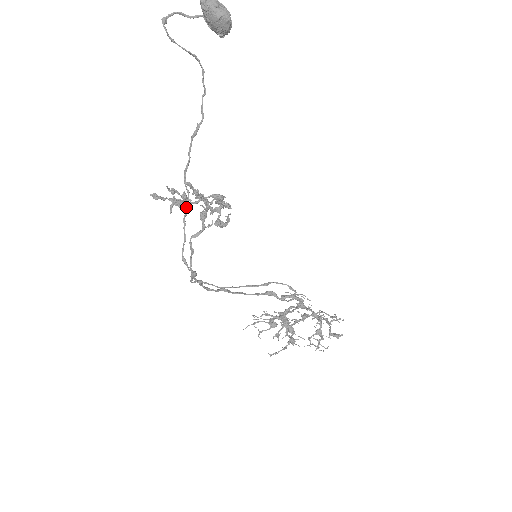
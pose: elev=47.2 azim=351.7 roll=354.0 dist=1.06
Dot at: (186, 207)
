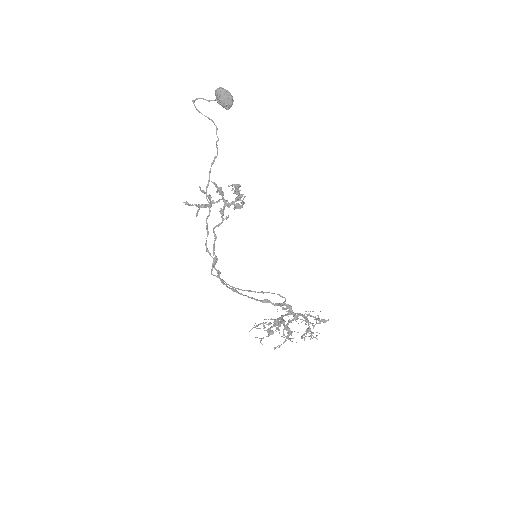
Dot at: (210, 206)
